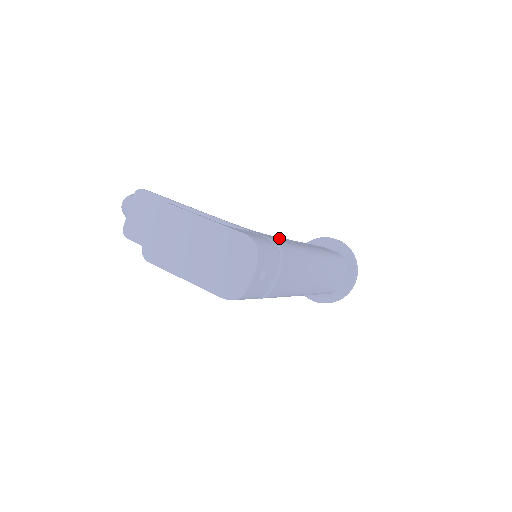
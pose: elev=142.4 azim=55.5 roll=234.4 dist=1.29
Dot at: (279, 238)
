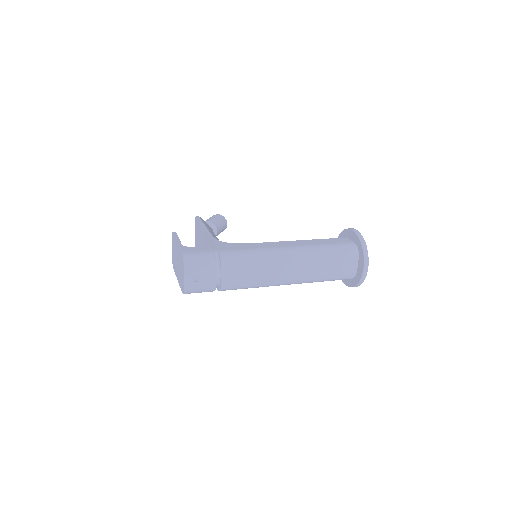
Dot at: (249, 245)
